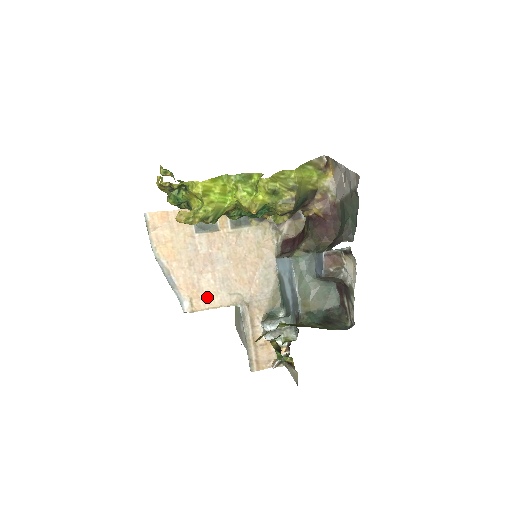
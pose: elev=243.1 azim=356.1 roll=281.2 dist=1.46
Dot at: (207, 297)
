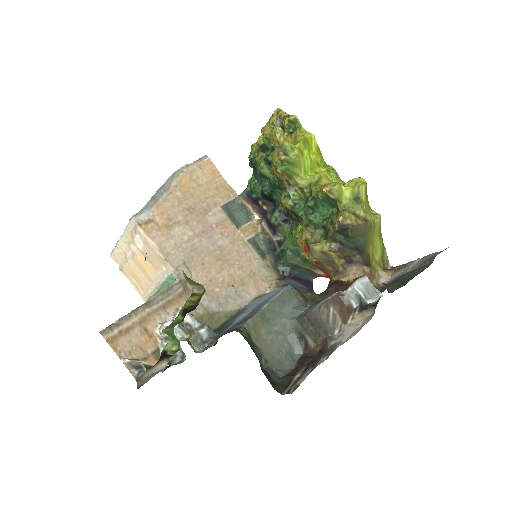
Dot at: (166, 238)
